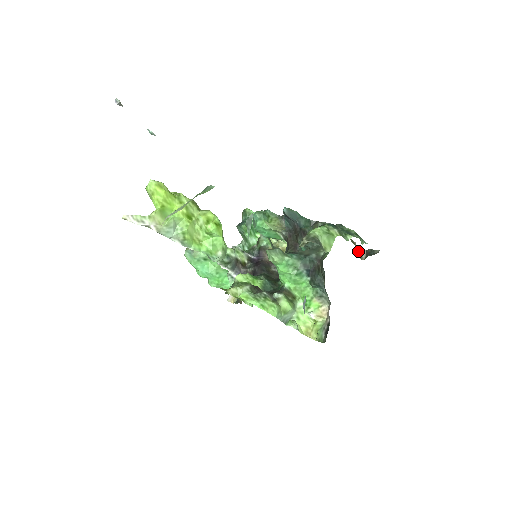
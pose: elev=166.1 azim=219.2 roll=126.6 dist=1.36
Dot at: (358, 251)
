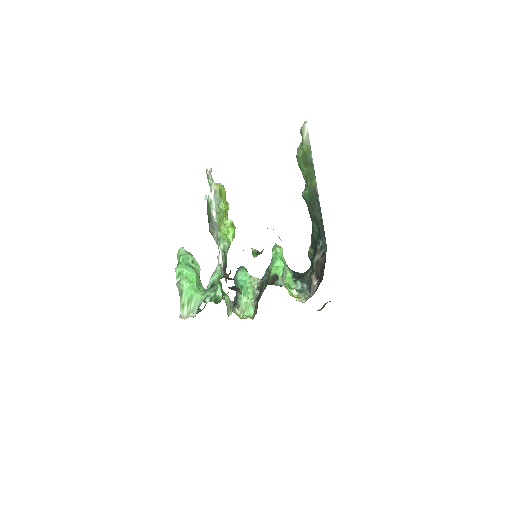
Dot at: occluded
